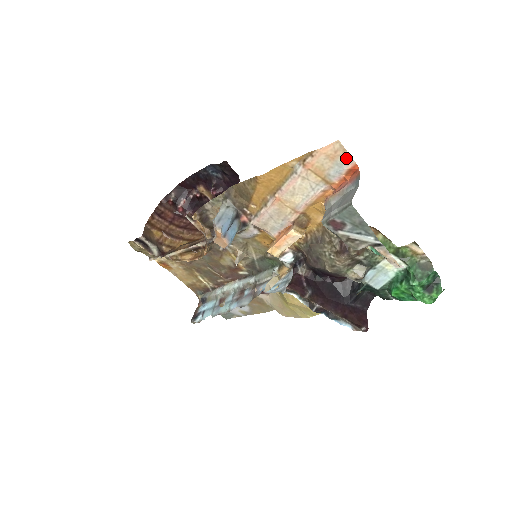
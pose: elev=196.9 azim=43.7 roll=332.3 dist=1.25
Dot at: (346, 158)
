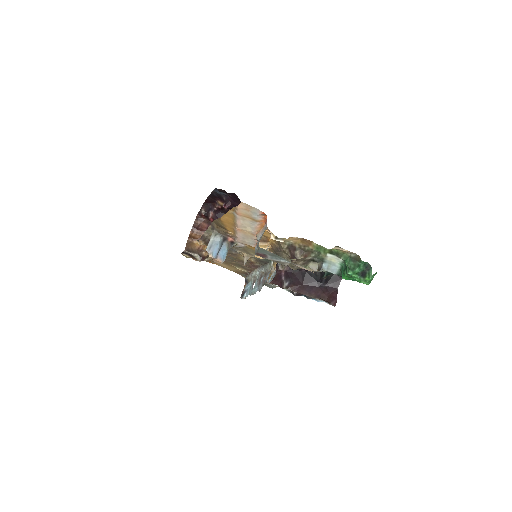
Dot at: (255, 209)
